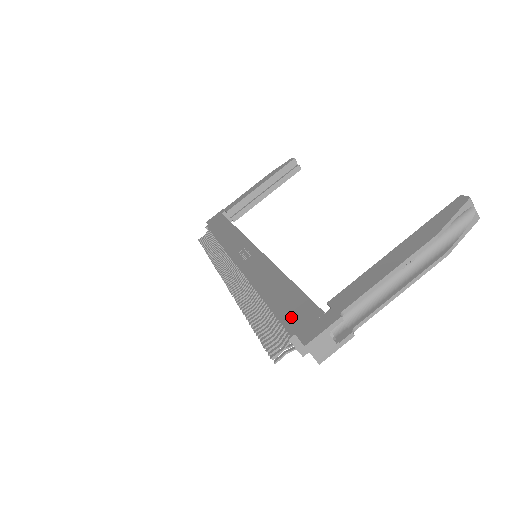
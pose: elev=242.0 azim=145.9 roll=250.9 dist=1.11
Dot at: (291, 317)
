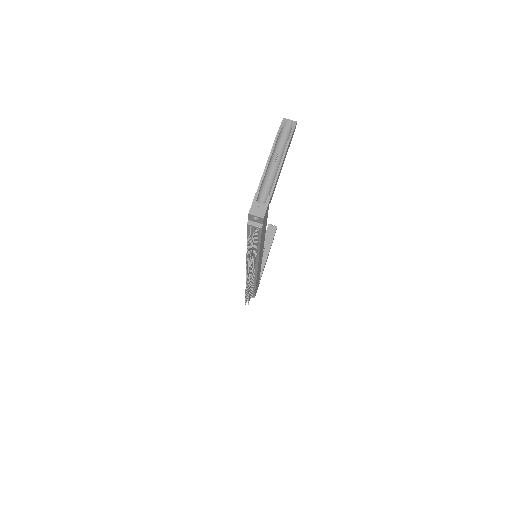
Dot at: occluded
